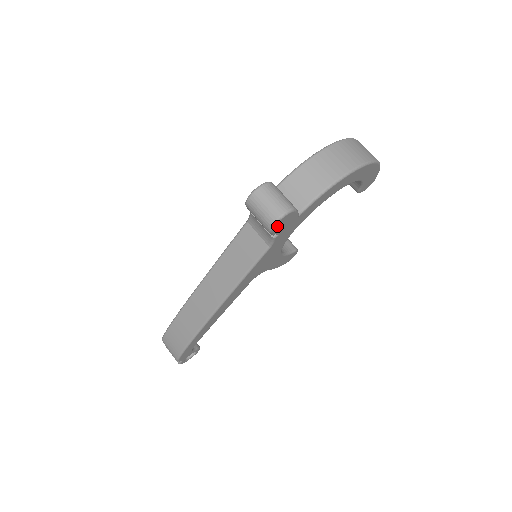
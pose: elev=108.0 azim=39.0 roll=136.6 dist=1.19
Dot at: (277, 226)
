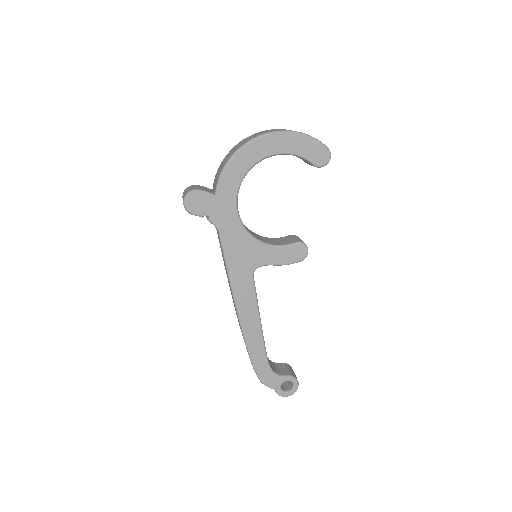
Dot at: (191, 207)
